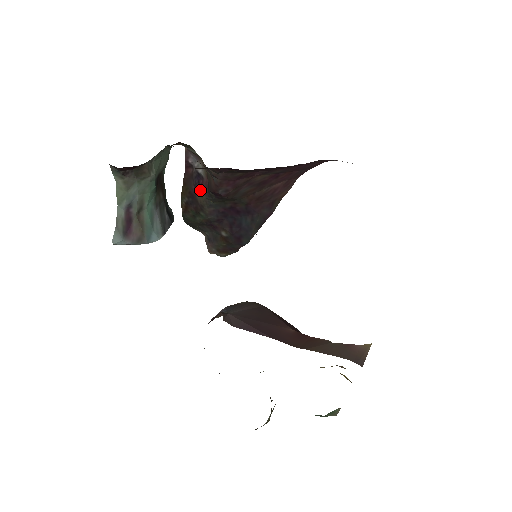
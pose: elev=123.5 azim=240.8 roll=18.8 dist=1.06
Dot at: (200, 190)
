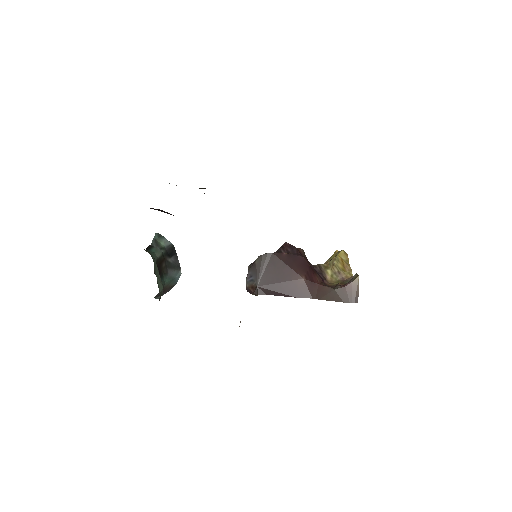
Dot at: occluded
